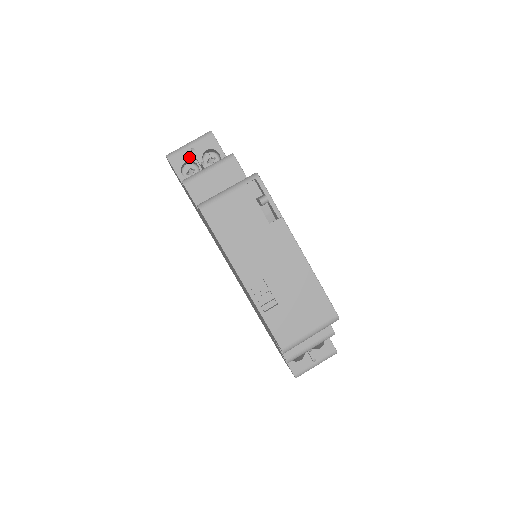
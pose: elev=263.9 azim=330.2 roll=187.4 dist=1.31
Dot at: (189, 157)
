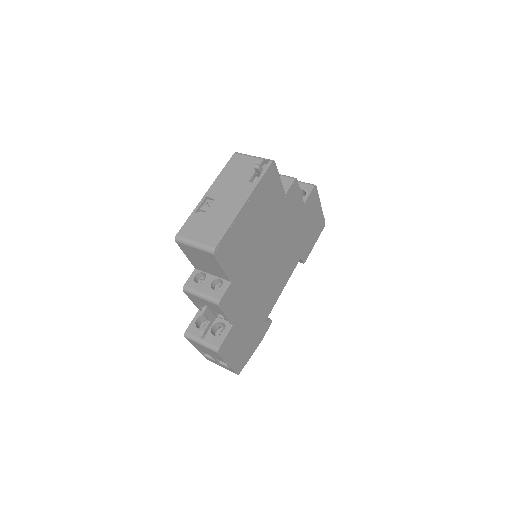
Dot at: occluded
